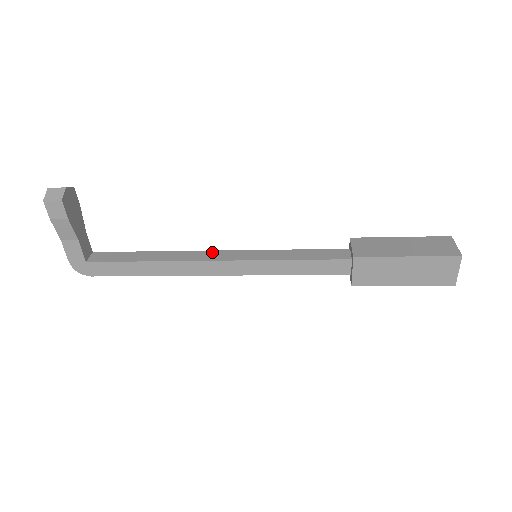
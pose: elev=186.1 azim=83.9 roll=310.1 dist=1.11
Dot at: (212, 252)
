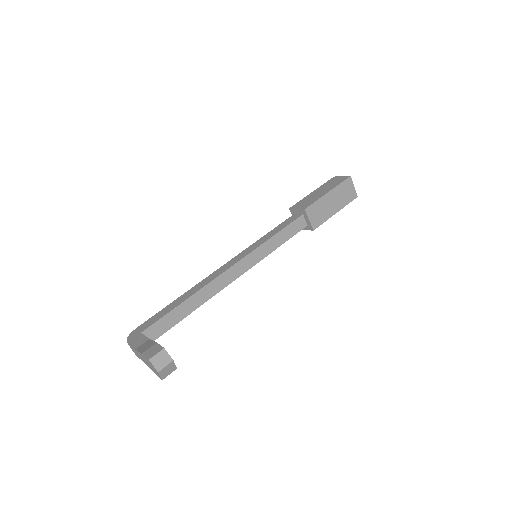
Dot at: (228, 272)
